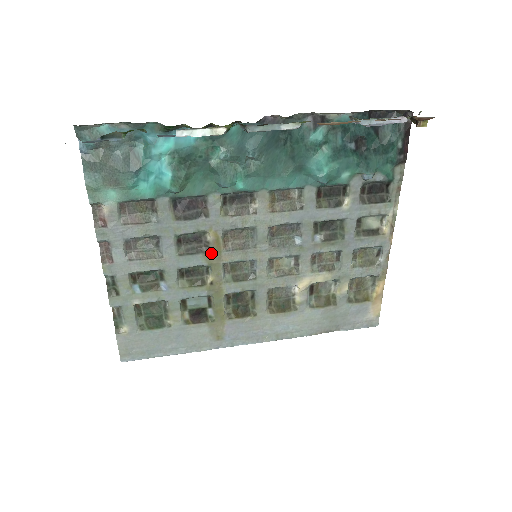
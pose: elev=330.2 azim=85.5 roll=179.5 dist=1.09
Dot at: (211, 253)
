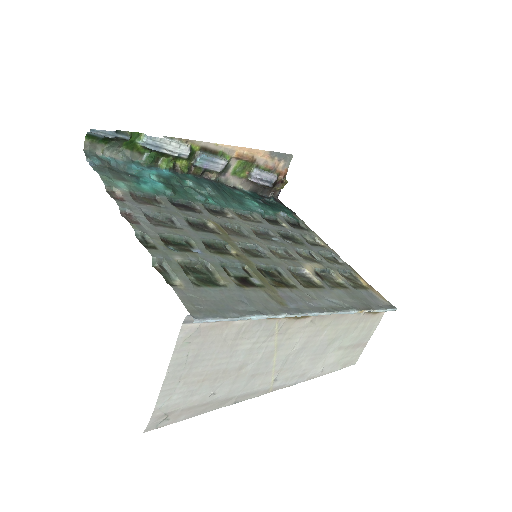
Dot at: (221, 234)
